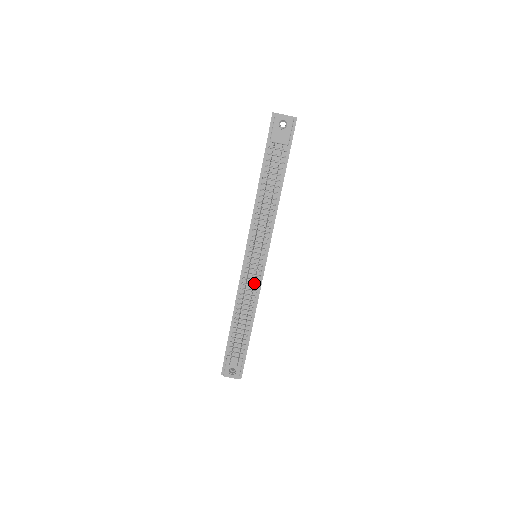
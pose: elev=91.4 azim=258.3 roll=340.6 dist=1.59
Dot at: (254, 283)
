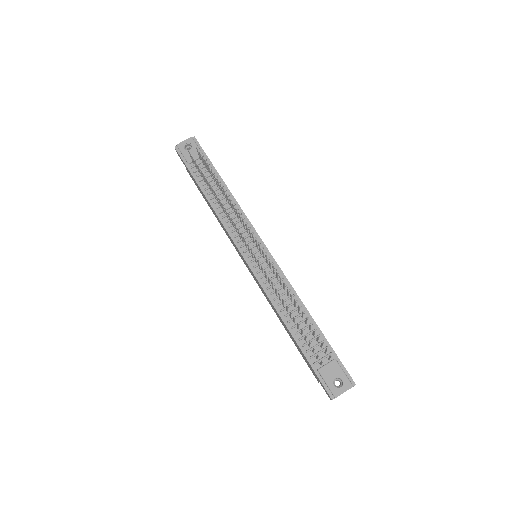
Dot at: (269, 261)
